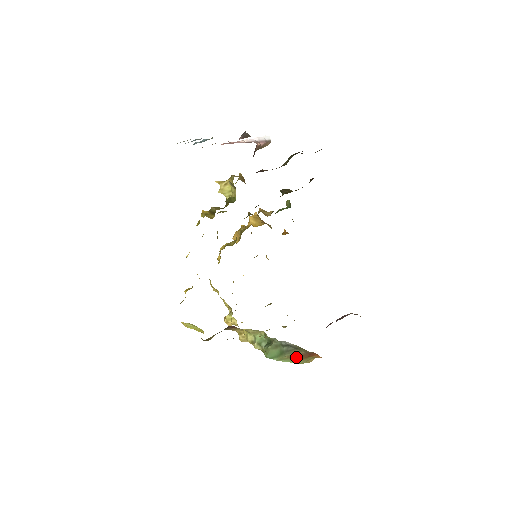
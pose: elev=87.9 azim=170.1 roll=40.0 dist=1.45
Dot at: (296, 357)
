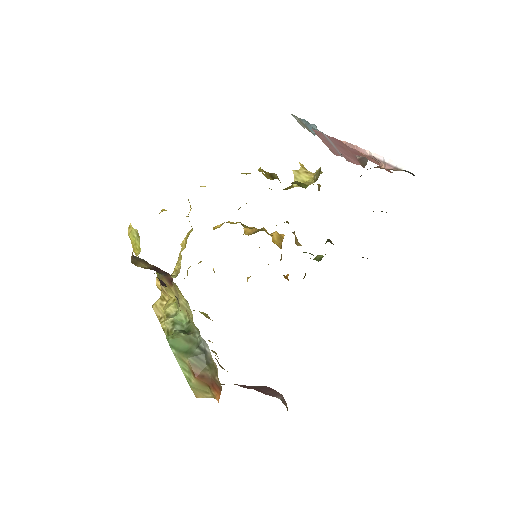
Dot at: (197, 371)
